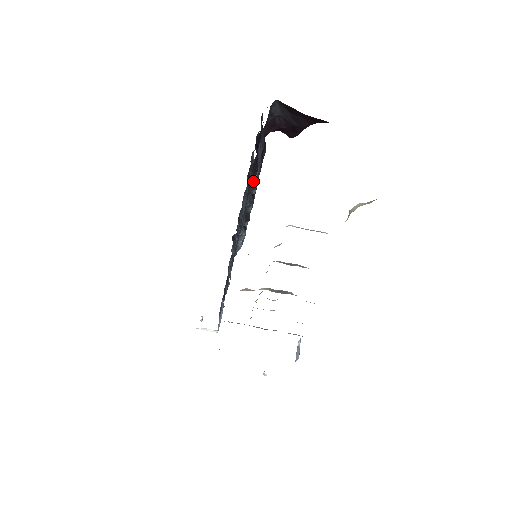
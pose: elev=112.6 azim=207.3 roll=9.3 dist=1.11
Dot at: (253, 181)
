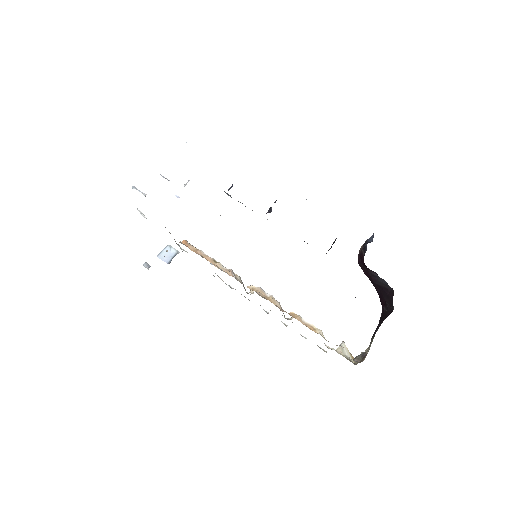
Dot at: occluded
